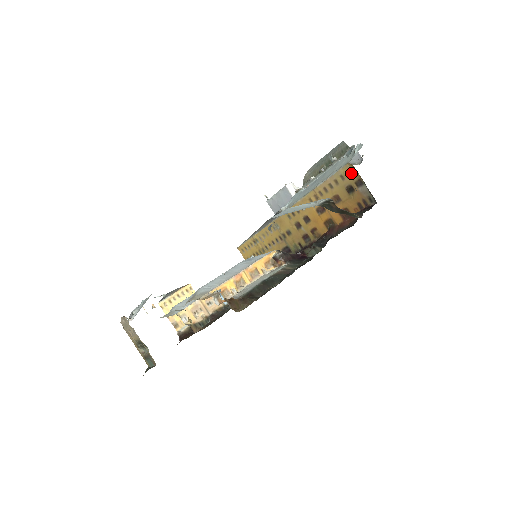
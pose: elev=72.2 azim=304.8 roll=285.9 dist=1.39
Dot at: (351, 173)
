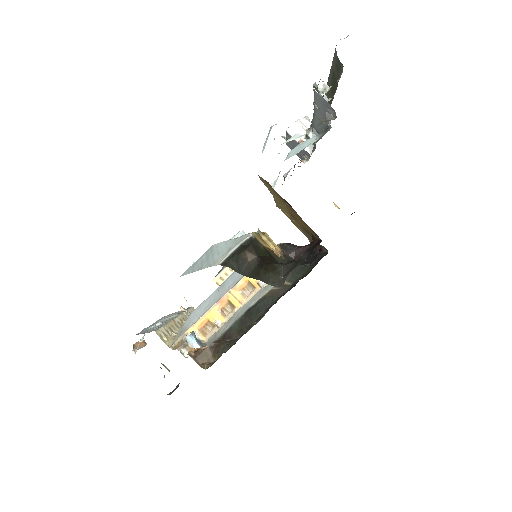
Dot at: (271, 187)
